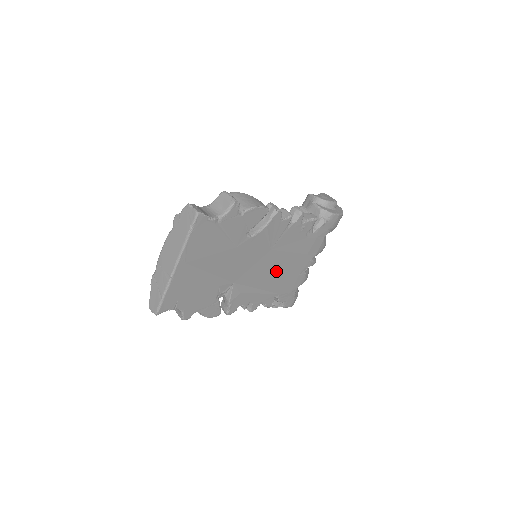
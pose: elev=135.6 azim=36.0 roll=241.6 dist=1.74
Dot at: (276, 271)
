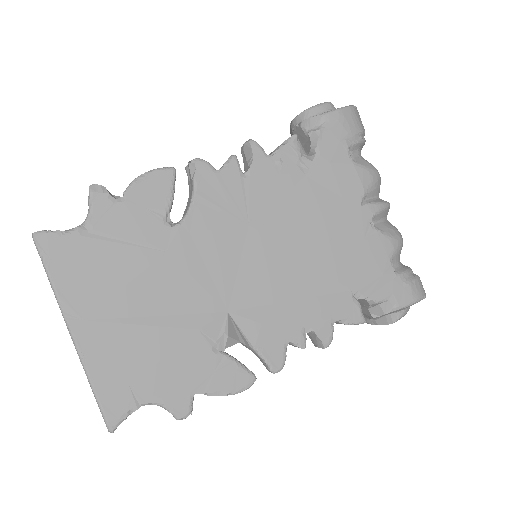
Dot at: (303, 254)
